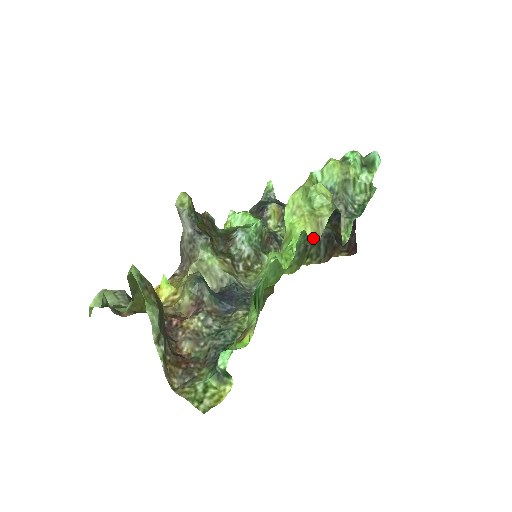
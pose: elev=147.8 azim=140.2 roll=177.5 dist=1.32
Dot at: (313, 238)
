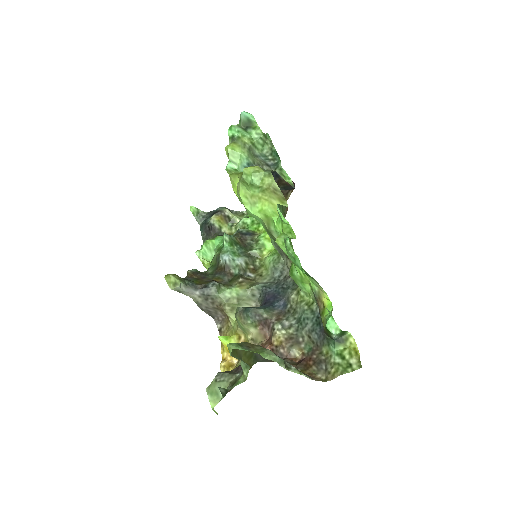
Dot at: (282, 203)
